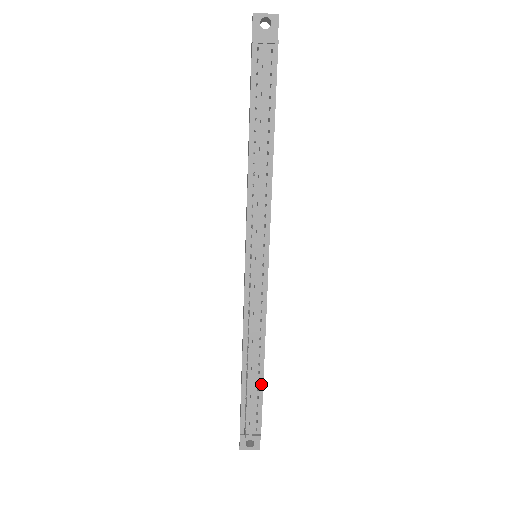
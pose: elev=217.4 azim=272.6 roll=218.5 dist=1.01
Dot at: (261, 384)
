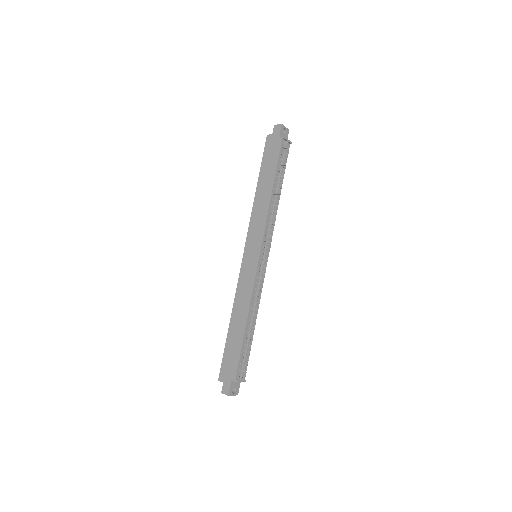
Dot at: (251, 342)
